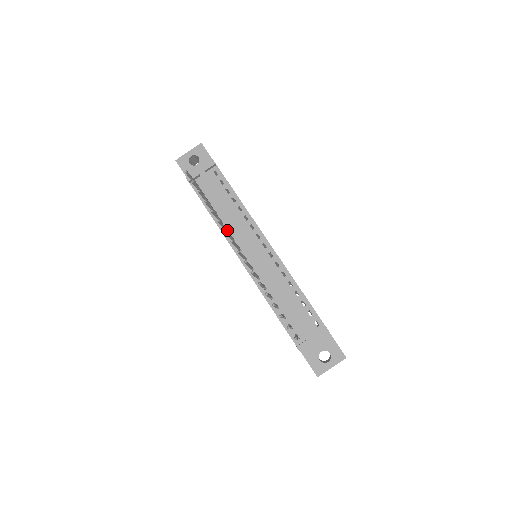
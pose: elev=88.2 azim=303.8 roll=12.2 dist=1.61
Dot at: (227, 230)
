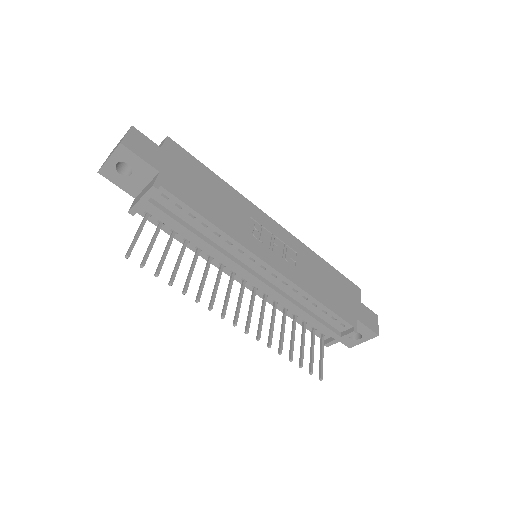
Dot at: (210, 260)
